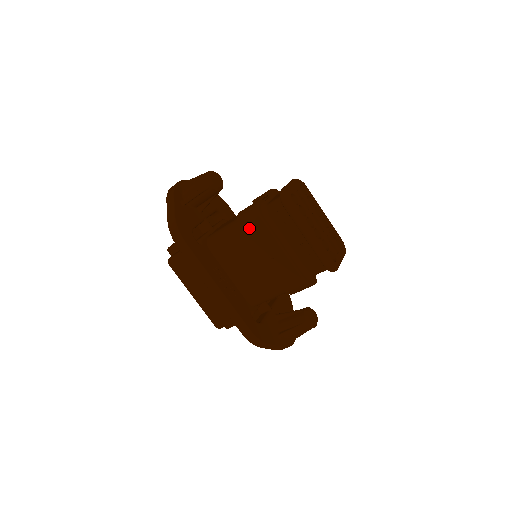
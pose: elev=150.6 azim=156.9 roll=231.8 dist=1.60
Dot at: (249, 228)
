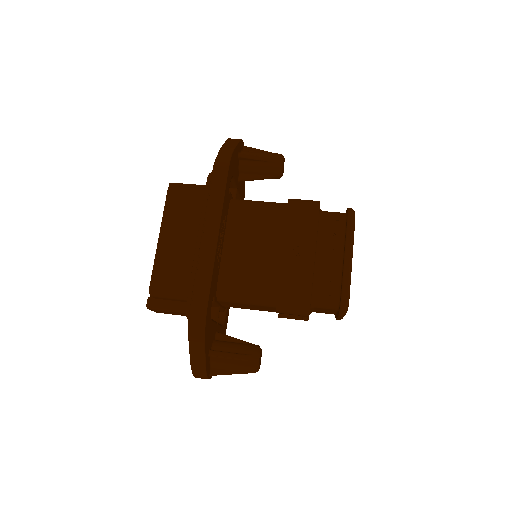
Dot at: (297, 212)
